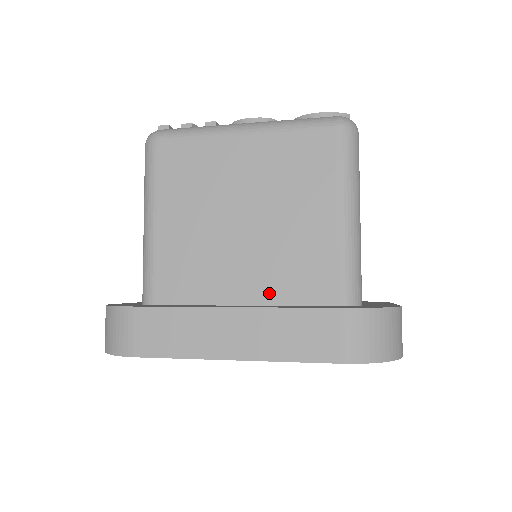
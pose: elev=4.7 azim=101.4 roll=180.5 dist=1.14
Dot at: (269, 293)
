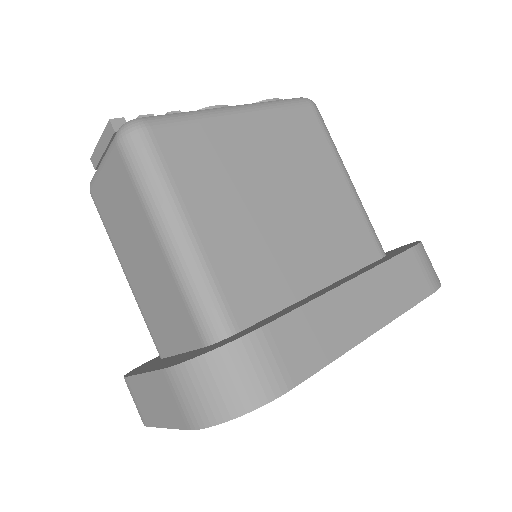
Dot at: (334, 268)
